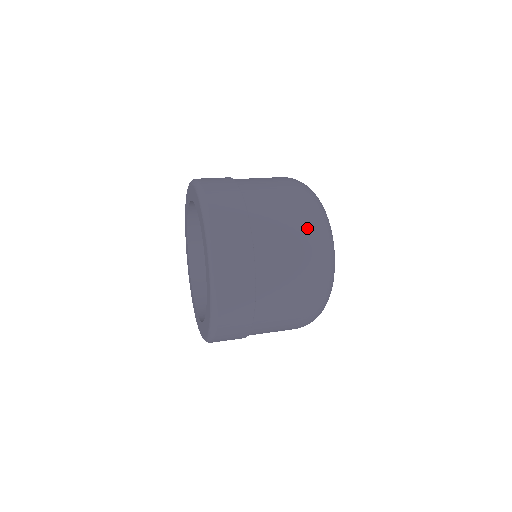
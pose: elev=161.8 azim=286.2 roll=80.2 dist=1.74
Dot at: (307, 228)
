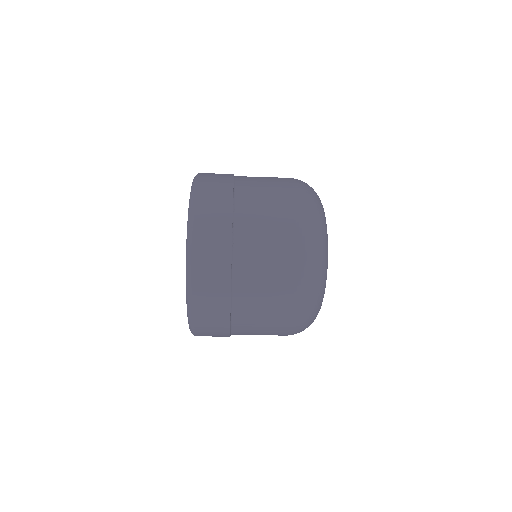
Dot at: (291, 191)
